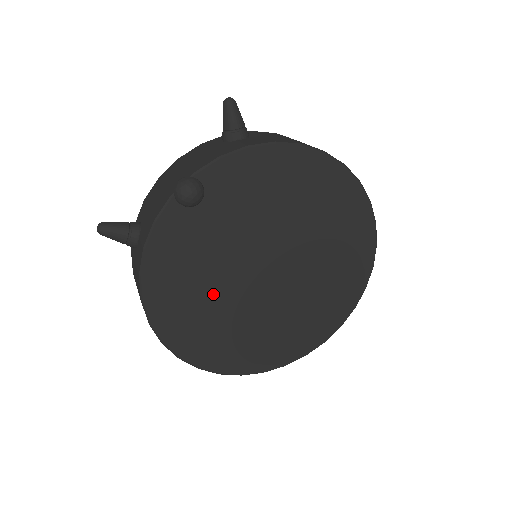
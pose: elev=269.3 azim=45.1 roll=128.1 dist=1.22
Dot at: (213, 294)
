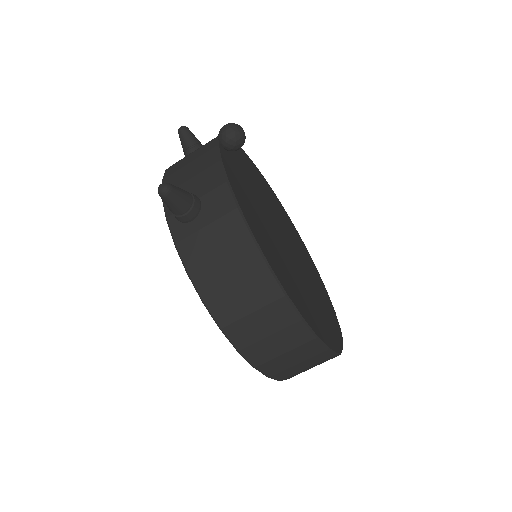
Dot at: (278, 249)
